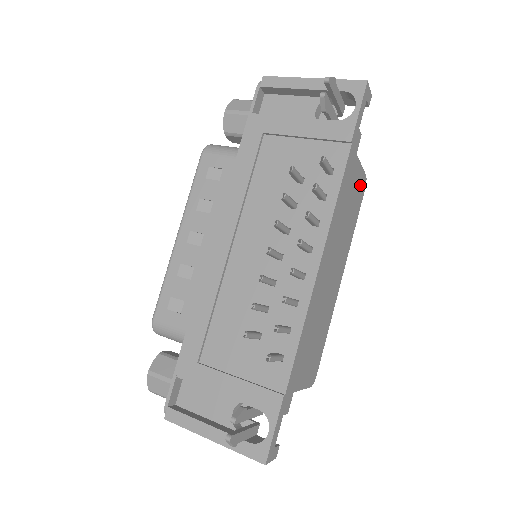
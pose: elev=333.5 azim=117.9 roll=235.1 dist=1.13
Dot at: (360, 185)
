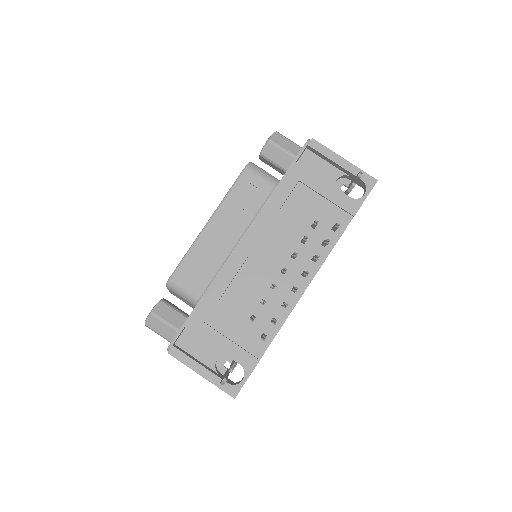
Dot at: occluded
